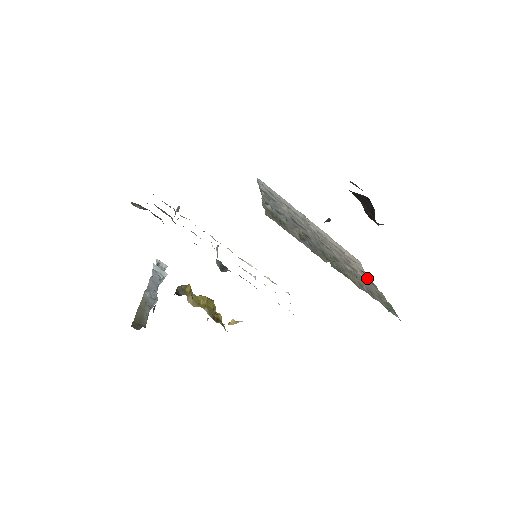
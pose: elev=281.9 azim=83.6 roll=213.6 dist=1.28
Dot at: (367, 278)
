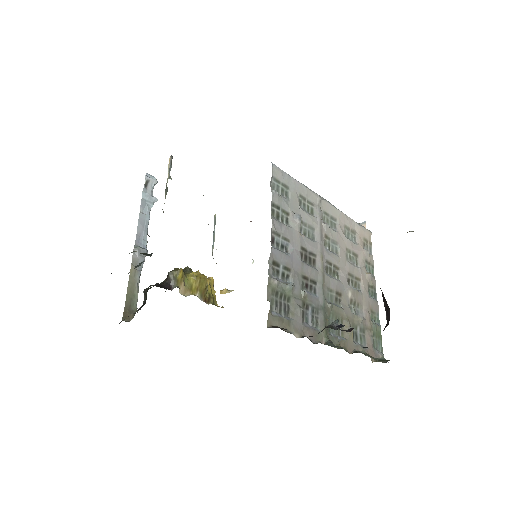
Dot at: (369, 282)
